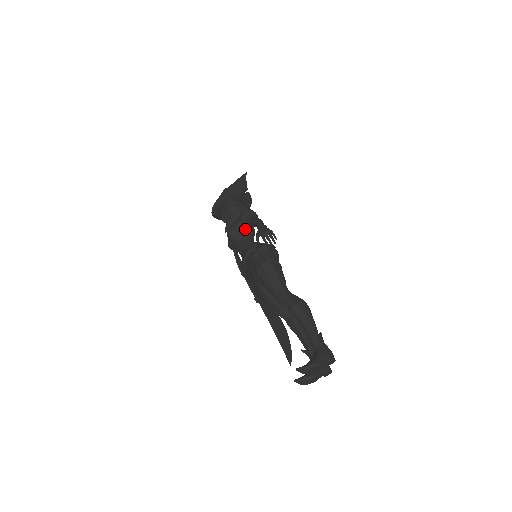
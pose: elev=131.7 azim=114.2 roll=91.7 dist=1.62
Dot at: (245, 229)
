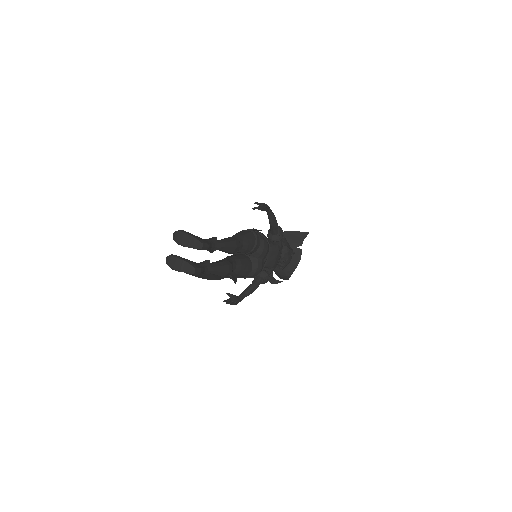
Dot at: occluded
